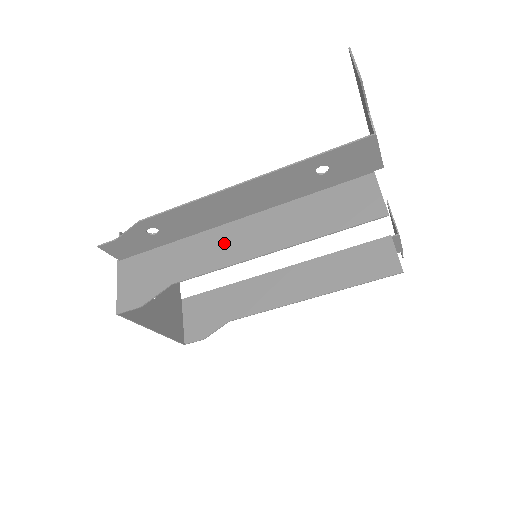
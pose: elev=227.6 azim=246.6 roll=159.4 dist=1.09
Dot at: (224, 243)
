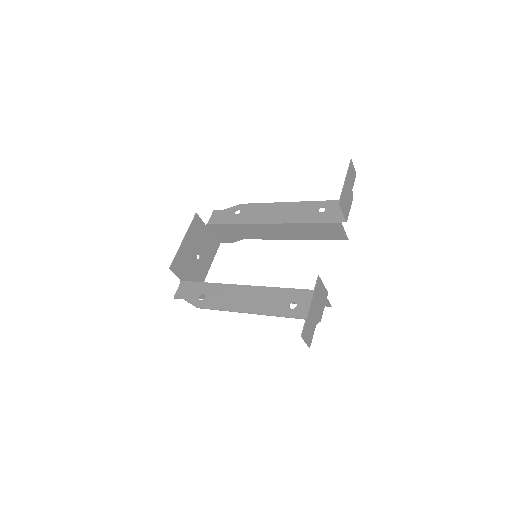
Dot at: occluded
